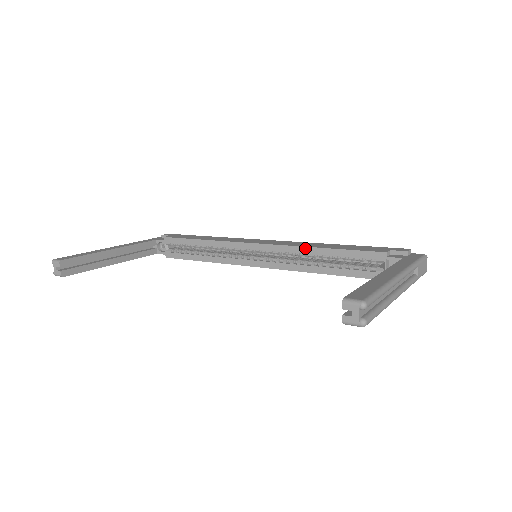
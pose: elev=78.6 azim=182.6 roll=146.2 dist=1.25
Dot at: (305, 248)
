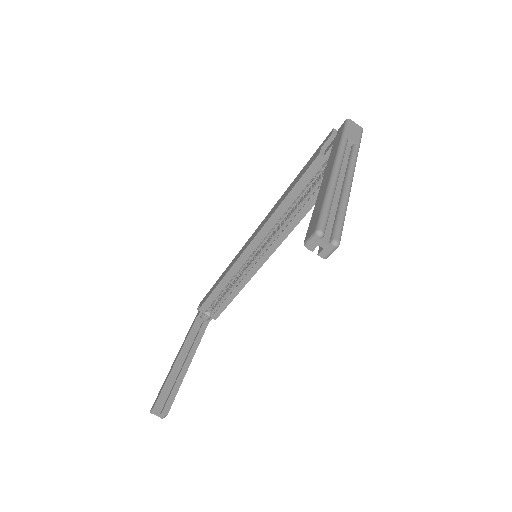
Dot at: (274, 215)
